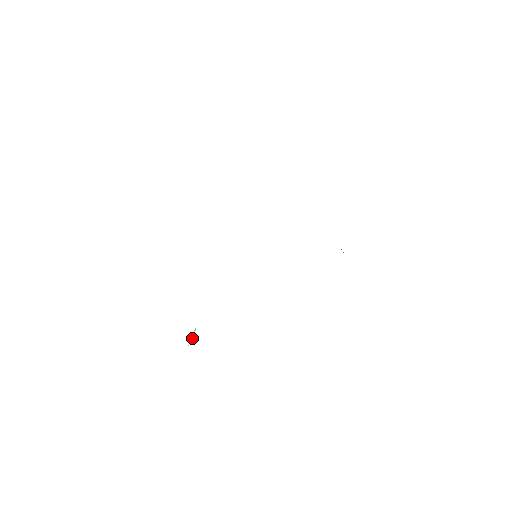
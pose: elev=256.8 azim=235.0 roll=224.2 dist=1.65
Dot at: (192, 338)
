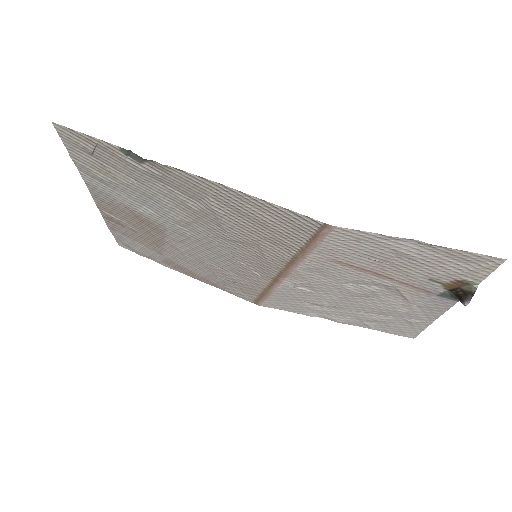
Dot at: (105, 167)
